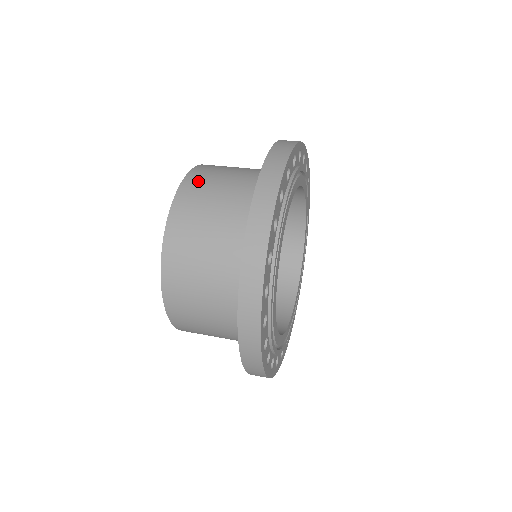
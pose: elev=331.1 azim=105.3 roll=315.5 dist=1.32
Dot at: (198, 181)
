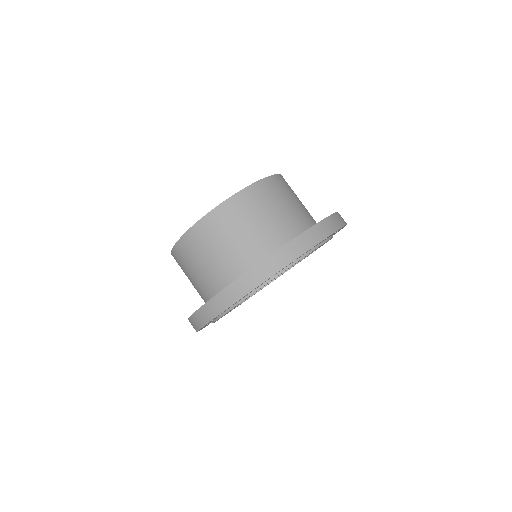
Dot at: (211, 227)
